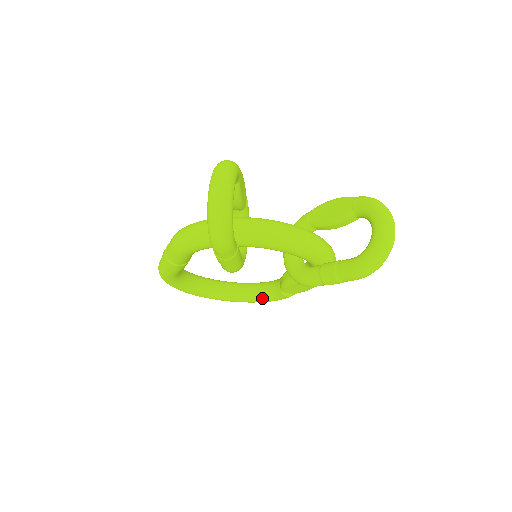
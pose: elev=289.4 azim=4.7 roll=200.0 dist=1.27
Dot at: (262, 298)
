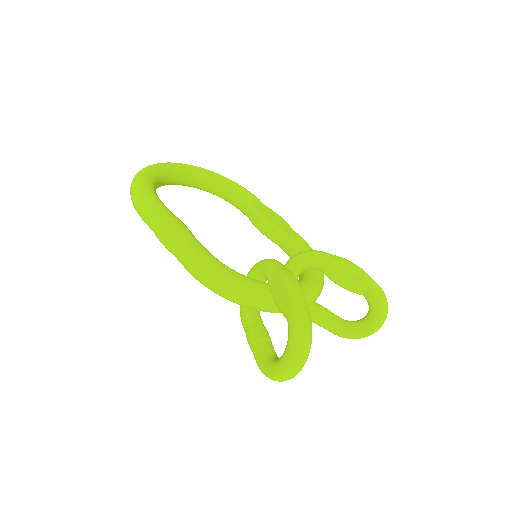
Dot at: (220, 197)
